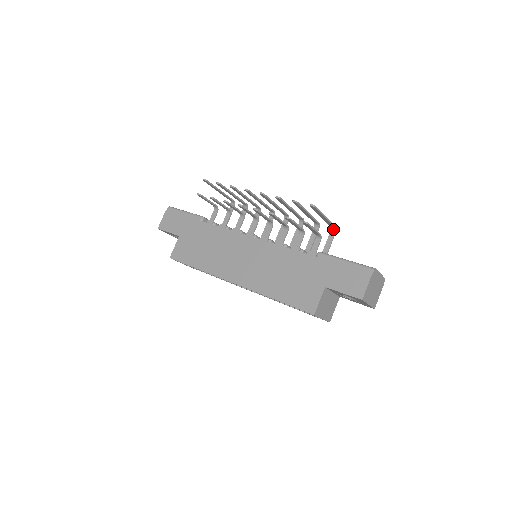
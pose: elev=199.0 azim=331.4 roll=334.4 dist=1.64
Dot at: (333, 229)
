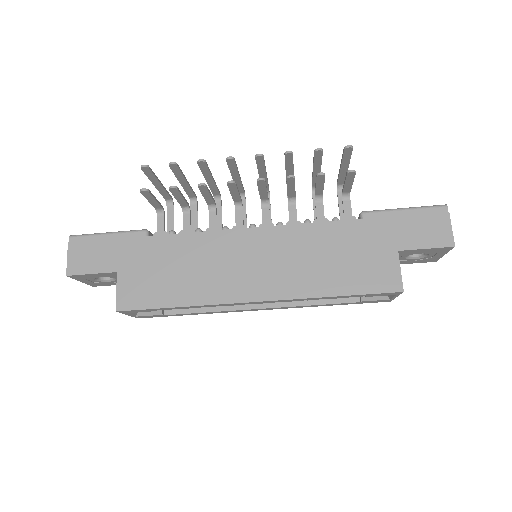
Dot at: (341, 186)
